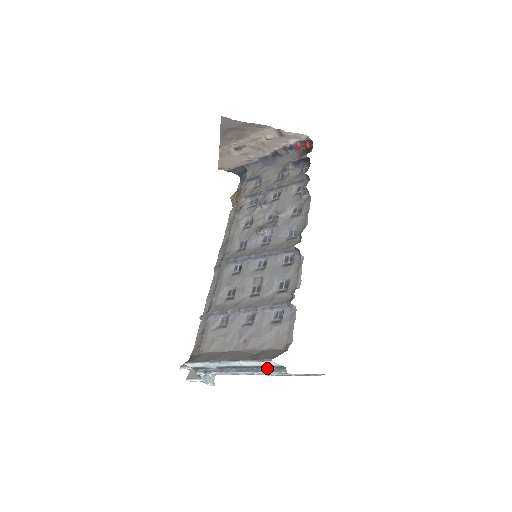
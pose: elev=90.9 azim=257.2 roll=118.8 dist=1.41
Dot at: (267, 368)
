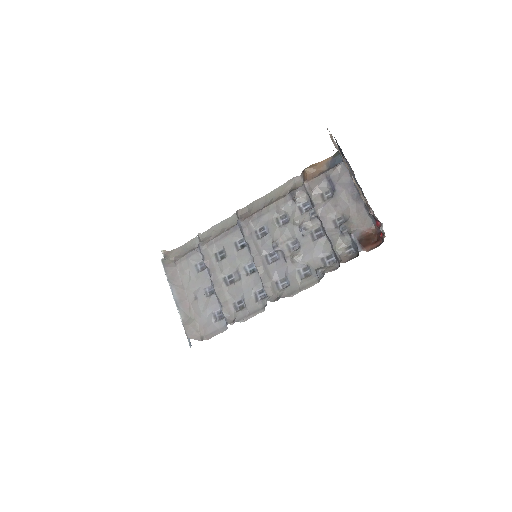
Dot at: occluded
